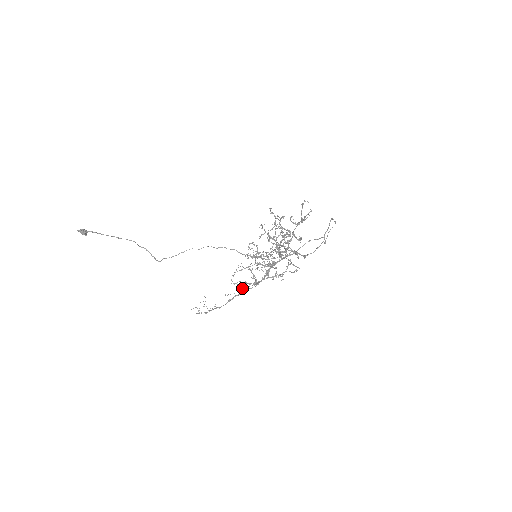
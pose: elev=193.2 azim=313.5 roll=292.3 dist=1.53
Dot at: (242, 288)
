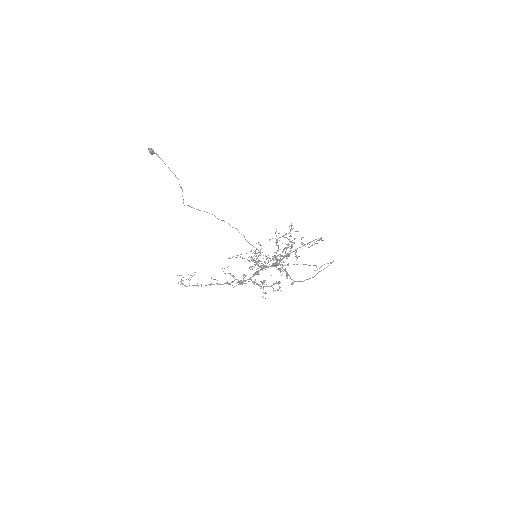
Dot at: (227, 281)
